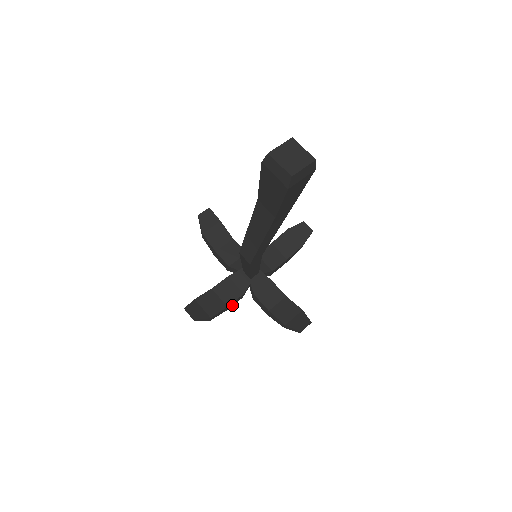
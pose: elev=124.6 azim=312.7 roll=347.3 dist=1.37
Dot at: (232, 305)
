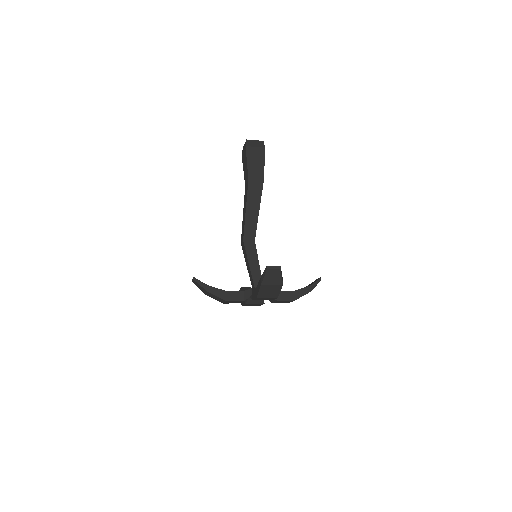
Dot at: (233, 300)
